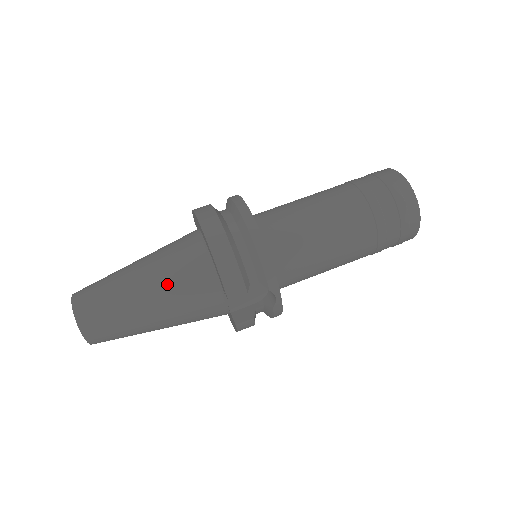
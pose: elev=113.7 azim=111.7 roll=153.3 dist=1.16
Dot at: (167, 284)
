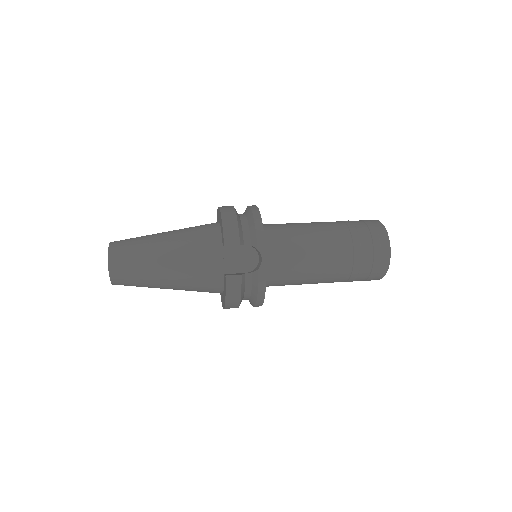
Dot at: (183, 237)
